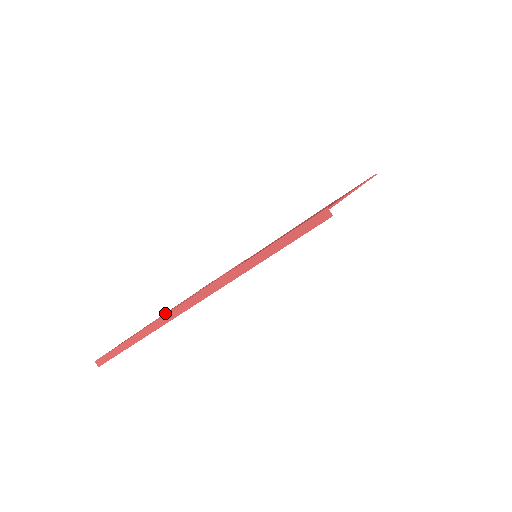
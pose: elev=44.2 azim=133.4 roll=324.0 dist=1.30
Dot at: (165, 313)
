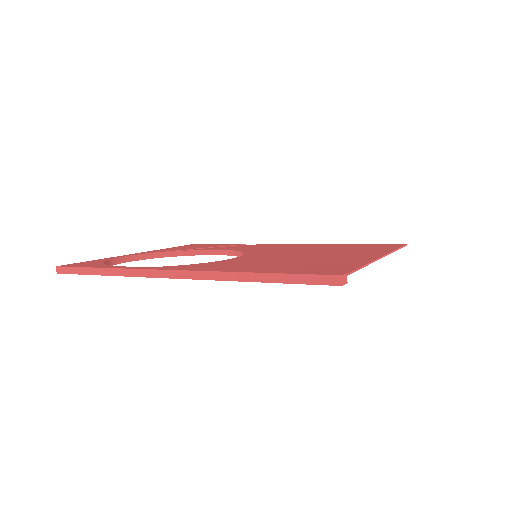
Dot at: (145, 253)
